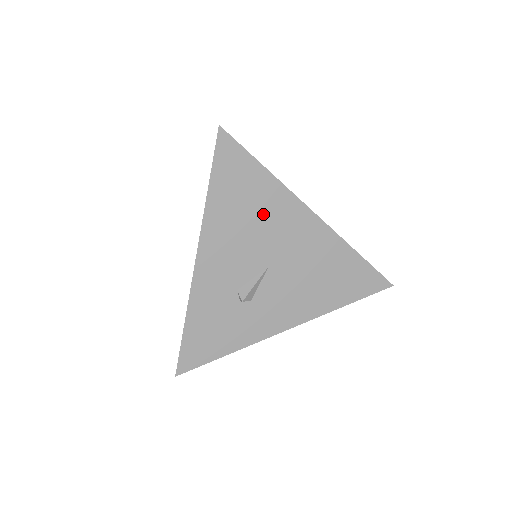
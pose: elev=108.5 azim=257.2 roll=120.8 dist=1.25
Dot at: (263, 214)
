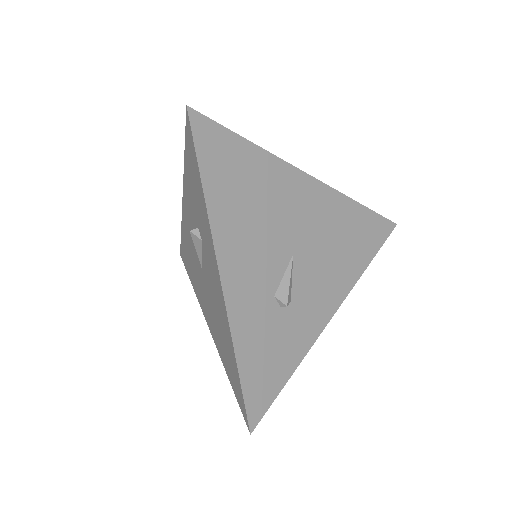
Dot at: (267, 197)
